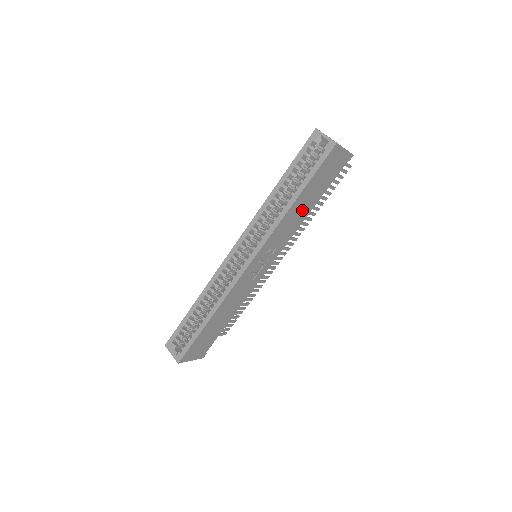
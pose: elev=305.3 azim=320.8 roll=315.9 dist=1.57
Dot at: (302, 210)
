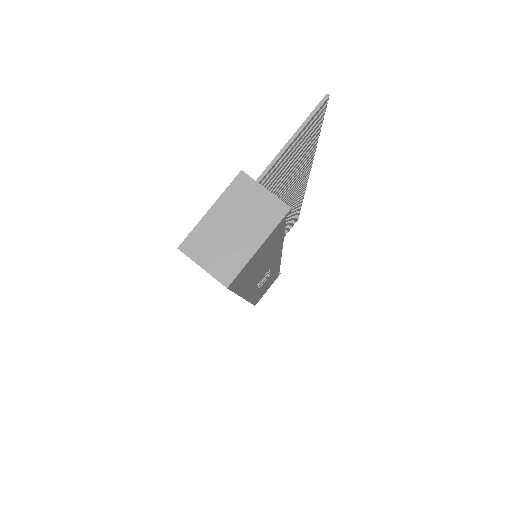
Dot at: (265, 263)
